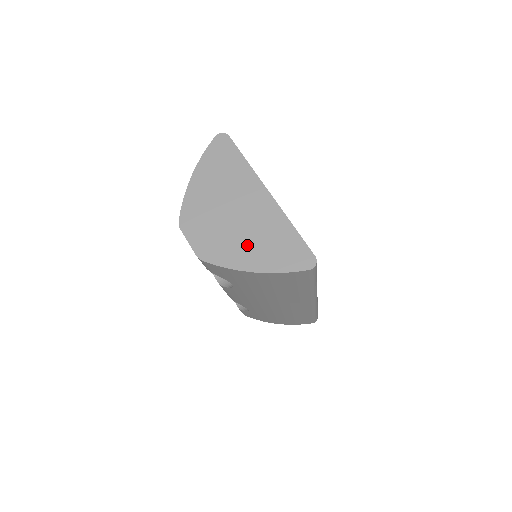
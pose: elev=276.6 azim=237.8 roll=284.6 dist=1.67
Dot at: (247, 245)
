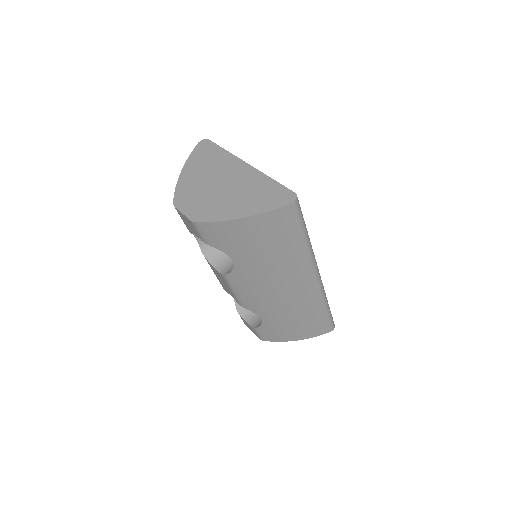
Dot at: (234, 201)
